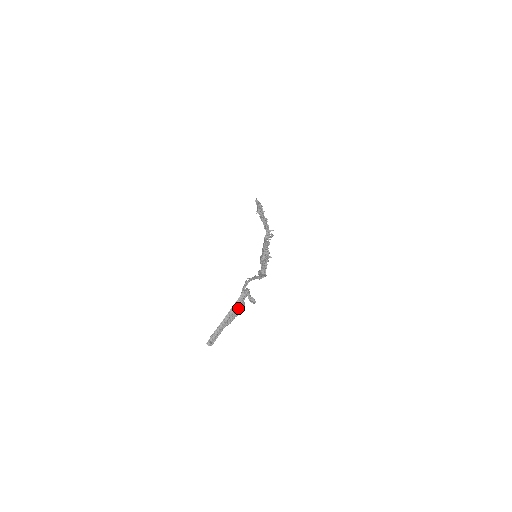
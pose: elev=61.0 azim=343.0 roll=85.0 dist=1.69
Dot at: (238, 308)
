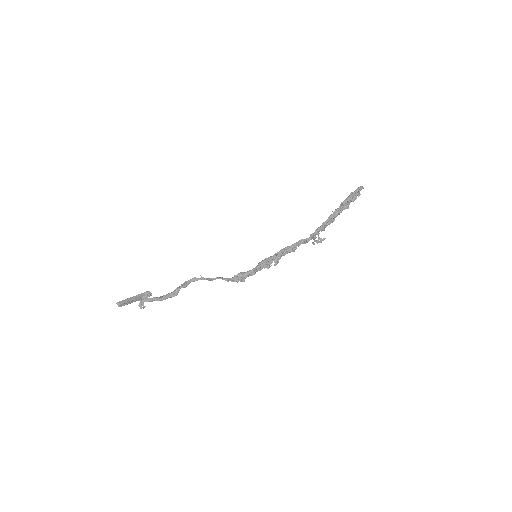
Dot at: (165, 295)
